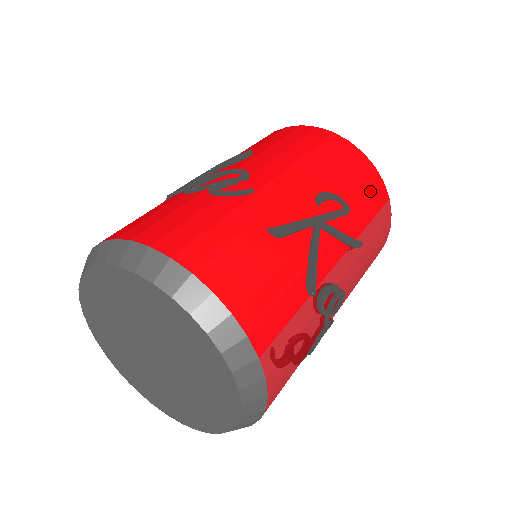
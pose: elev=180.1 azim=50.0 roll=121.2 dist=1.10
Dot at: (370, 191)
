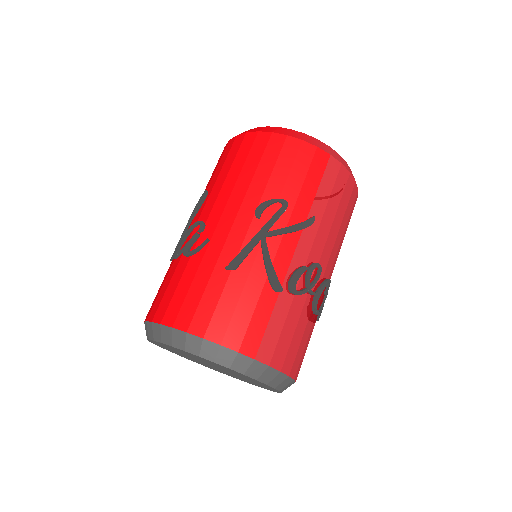
Dot at: (305, 167)
